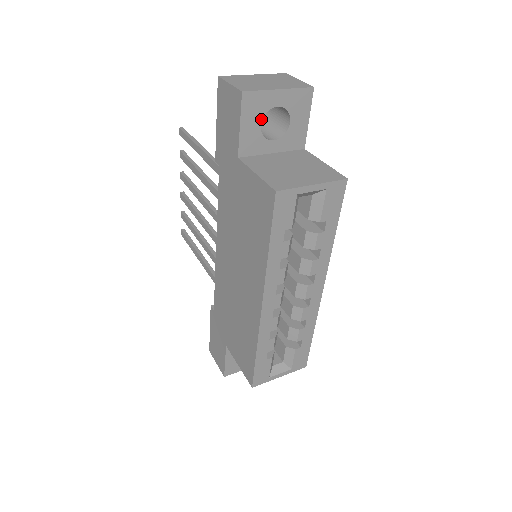
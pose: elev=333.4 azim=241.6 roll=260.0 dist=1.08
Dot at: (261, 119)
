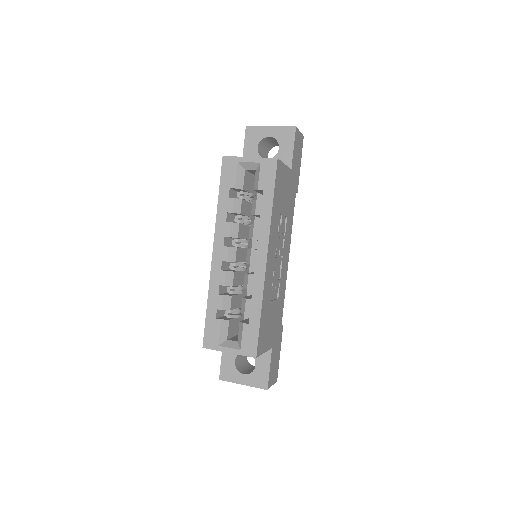
Dot at: (258, 144)
